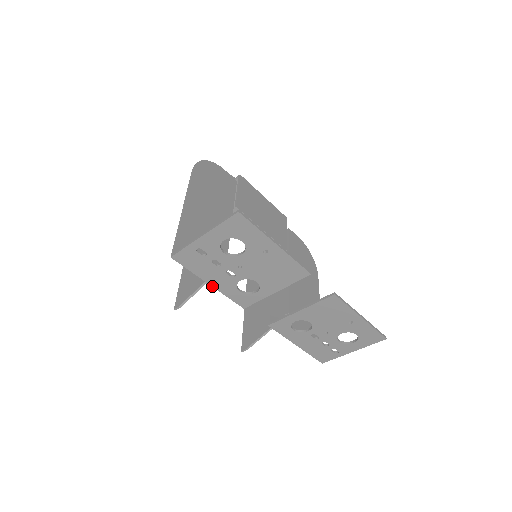
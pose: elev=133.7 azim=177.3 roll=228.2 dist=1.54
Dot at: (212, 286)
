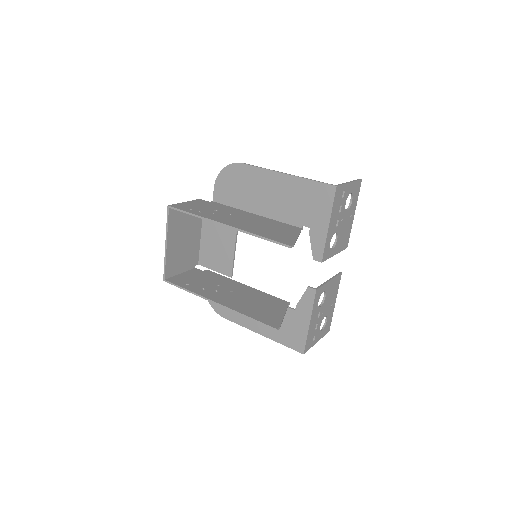
Dot at: (328, 228)
